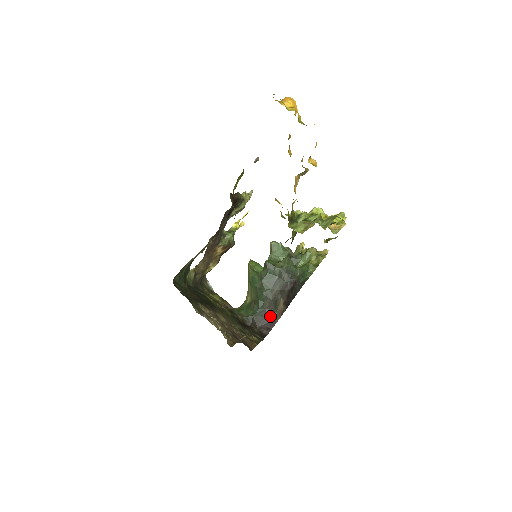
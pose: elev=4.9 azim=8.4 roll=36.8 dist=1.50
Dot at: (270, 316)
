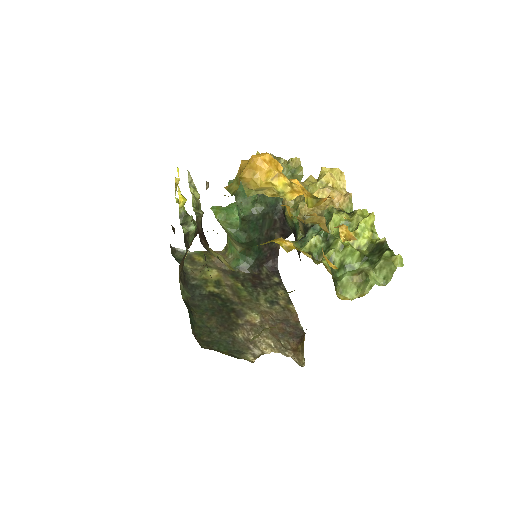
Dot at: (270, 249)
